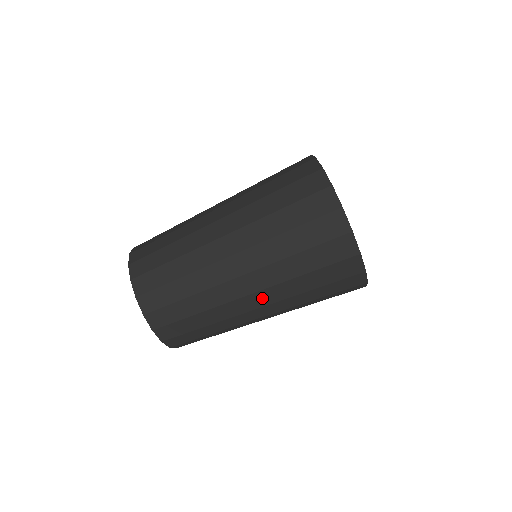
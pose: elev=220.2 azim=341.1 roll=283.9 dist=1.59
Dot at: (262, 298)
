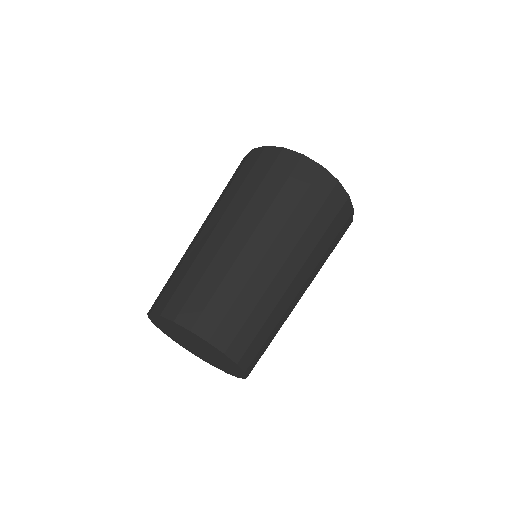
Dot at: (307, 284)
